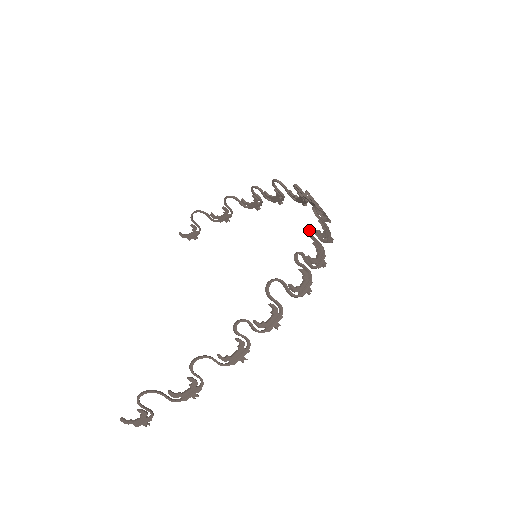
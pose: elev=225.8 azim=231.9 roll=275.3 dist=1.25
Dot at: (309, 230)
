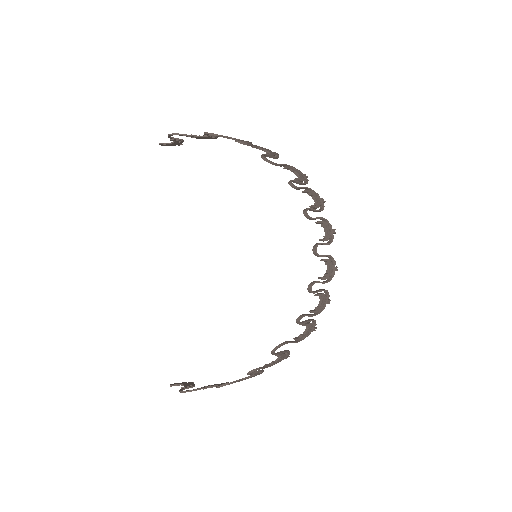
Dot at: (310, 291)
